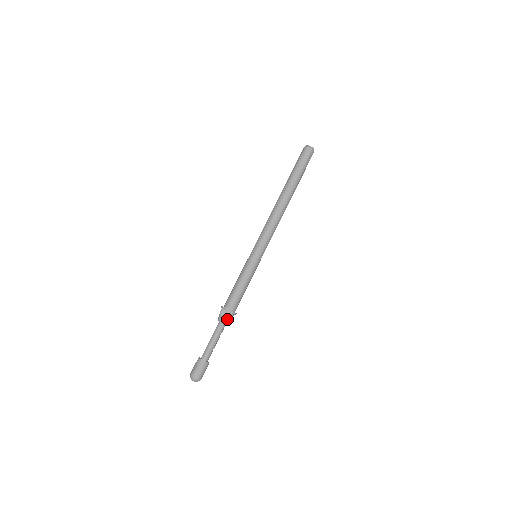
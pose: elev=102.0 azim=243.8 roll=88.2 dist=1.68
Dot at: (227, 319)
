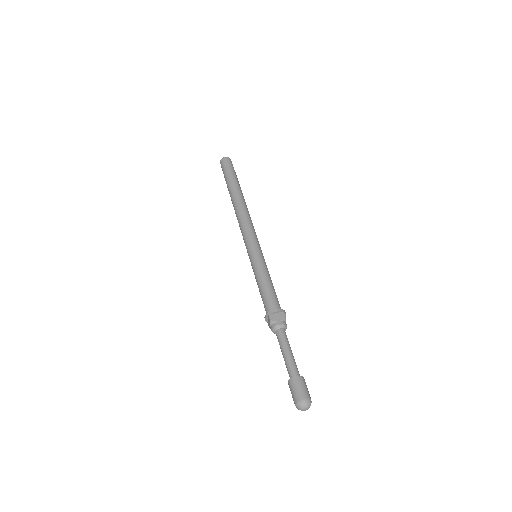
Dot at: (282, 321)
